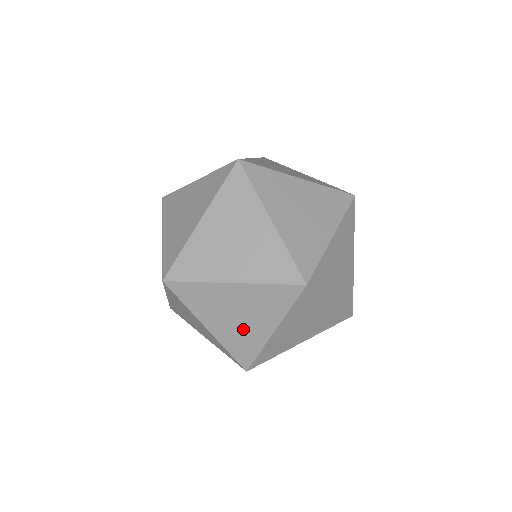
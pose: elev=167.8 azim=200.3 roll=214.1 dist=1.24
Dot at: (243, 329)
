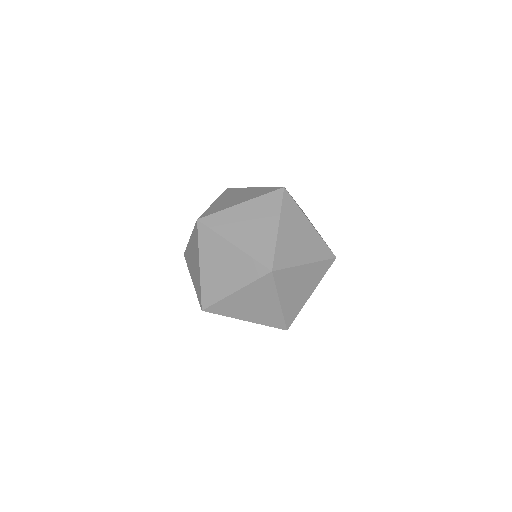
Dot at: (298, 297)
